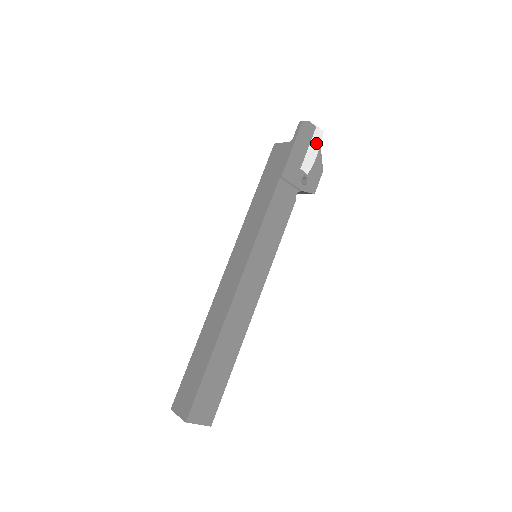
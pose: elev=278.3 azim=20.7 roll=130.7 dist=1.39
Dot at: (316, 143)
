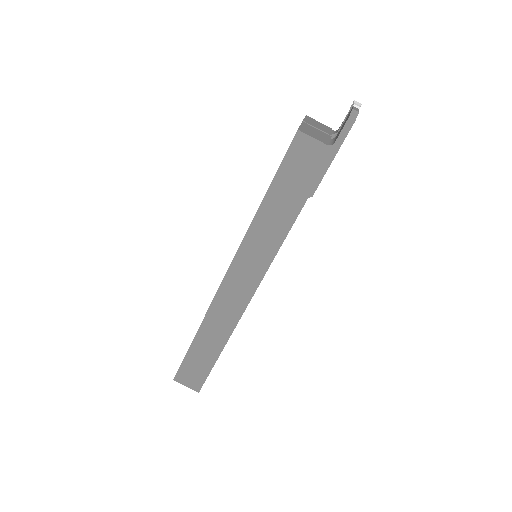
Dot at: occluded
